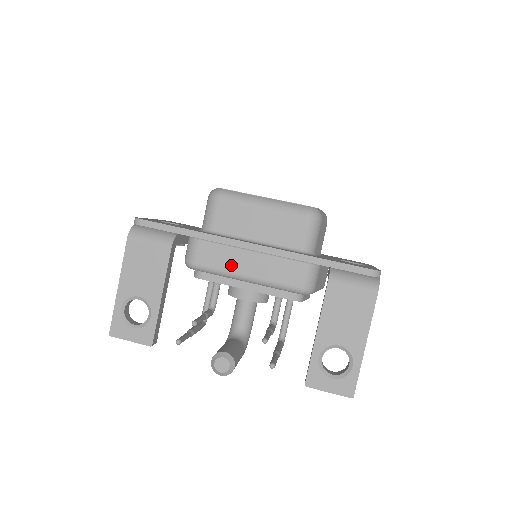
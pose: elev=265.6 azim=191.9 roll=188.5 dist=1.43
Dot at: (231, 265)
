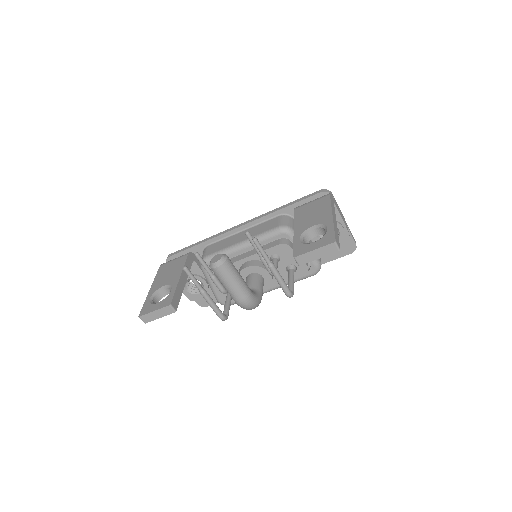
Dot at: (229, 244)
